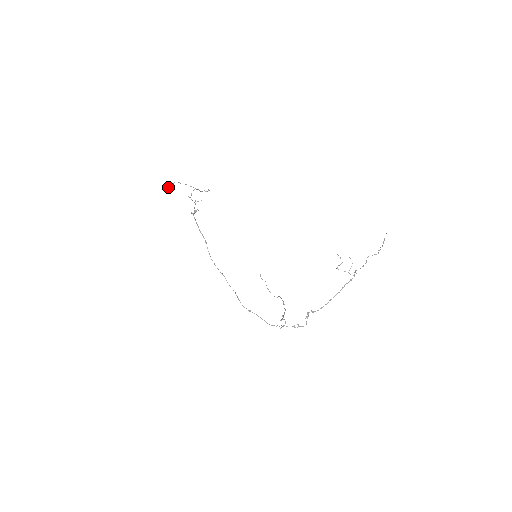
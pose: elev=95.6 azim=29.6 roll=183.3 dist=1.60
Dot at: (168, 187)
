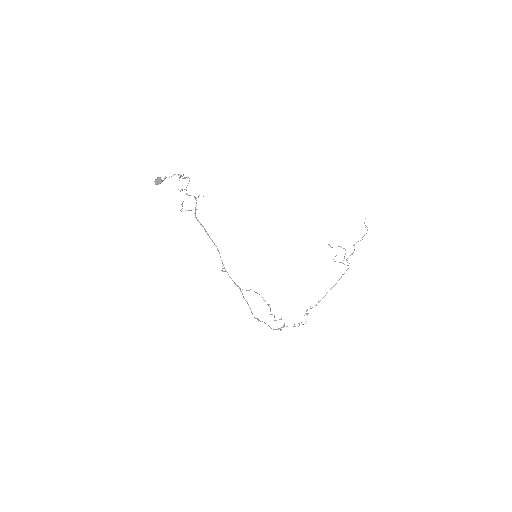
Dot at: (162, 180)
